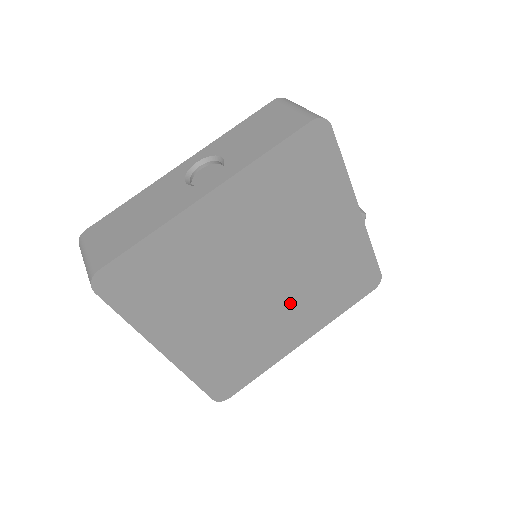
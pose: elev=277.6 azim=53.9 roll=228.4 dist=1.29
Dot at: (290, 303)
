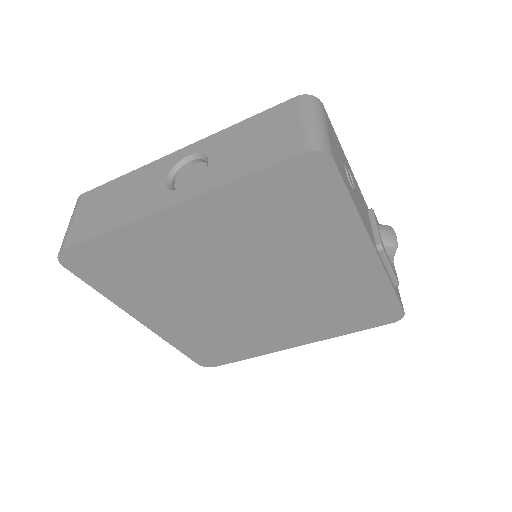
Dot at: (280, 313)
